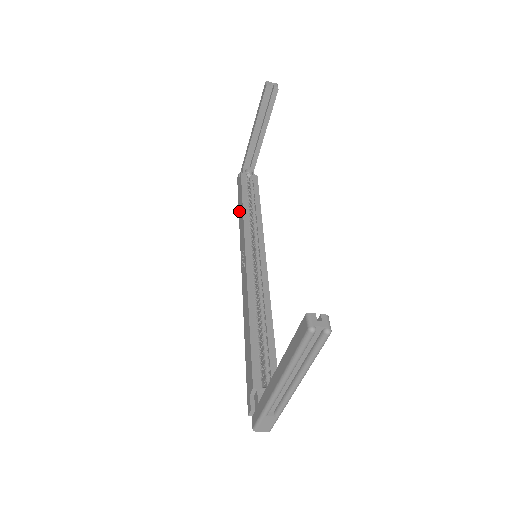
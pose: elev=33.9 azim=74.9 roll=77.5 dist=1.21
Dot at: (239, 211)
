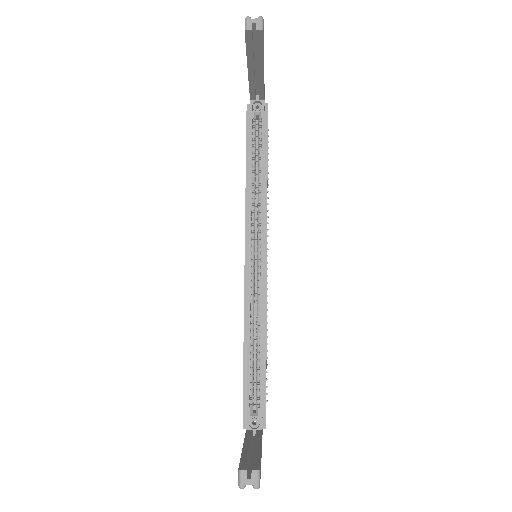
Dot at: occluded
